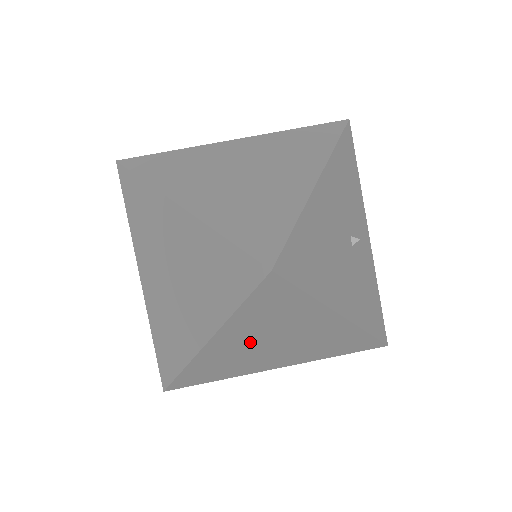
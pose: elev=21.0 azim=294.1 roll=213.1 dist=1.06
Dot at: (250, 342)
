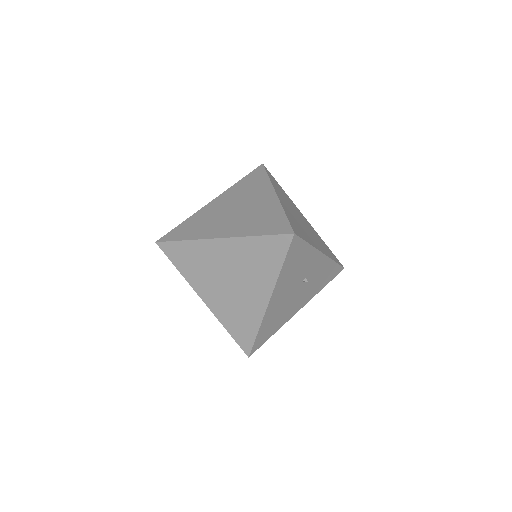
Dot at: occluded
